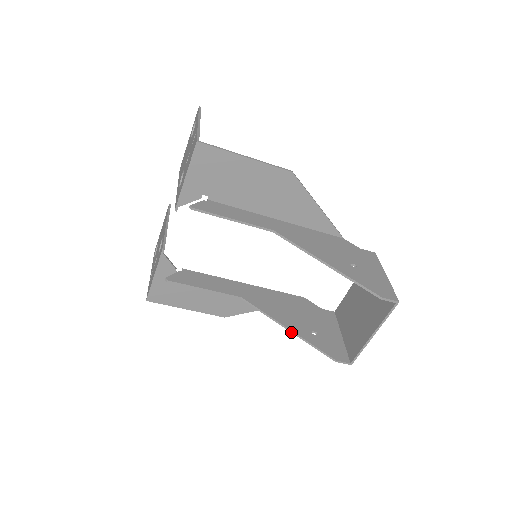
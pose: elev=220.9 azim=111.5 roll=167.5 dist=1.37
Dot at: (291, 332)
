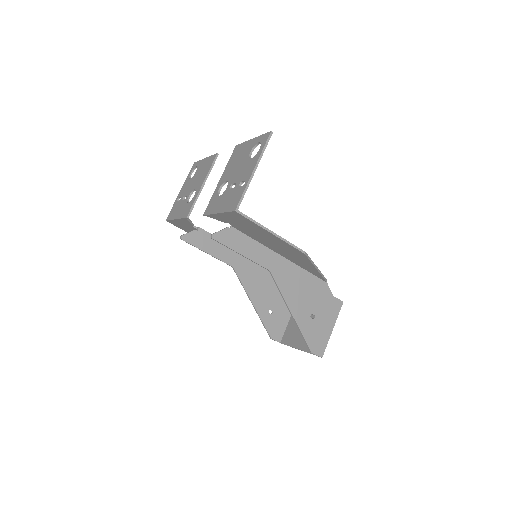
Dot at: (254, 307)
